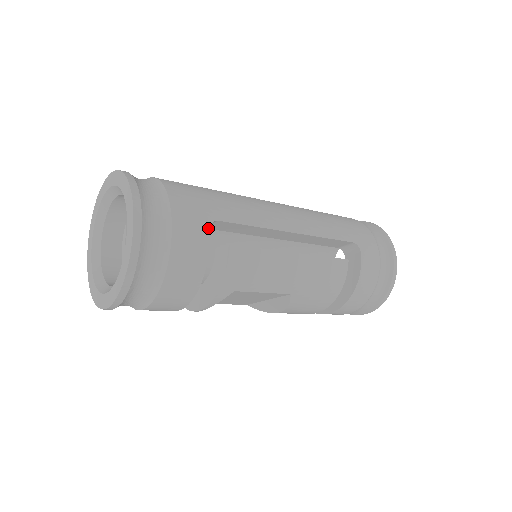
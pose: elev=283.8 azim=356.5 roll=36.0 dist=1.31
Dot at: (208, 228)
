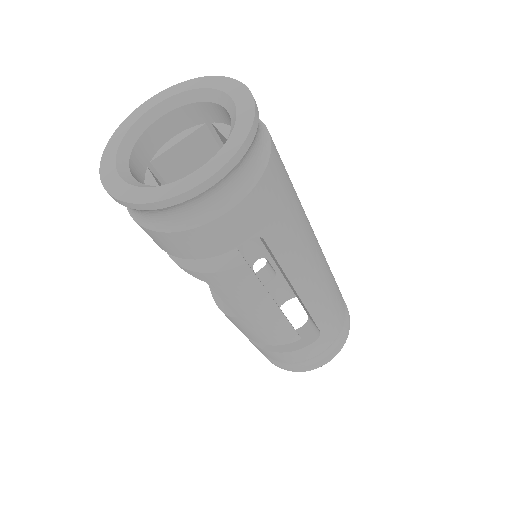
Dot at: (249, 238)
